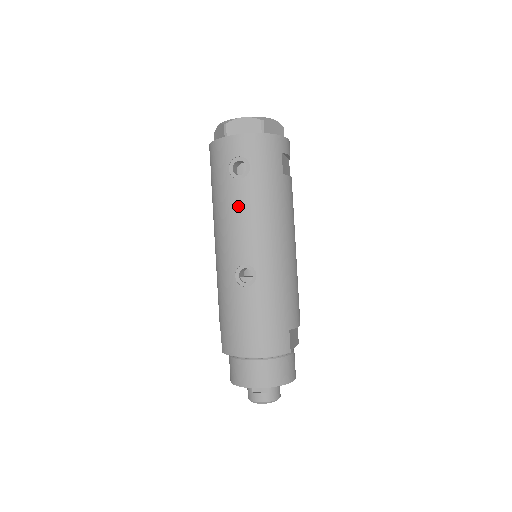
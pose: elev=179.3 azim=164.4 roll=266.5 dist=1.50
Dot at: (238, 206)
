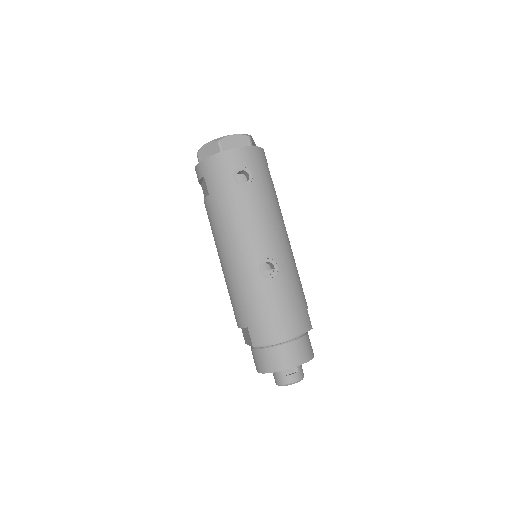
Dot at: (249, 209)
